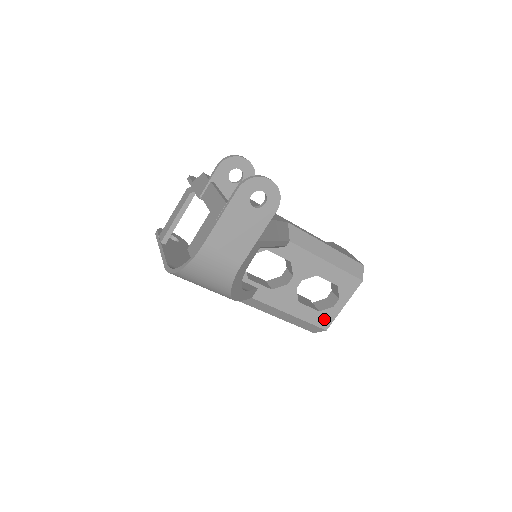
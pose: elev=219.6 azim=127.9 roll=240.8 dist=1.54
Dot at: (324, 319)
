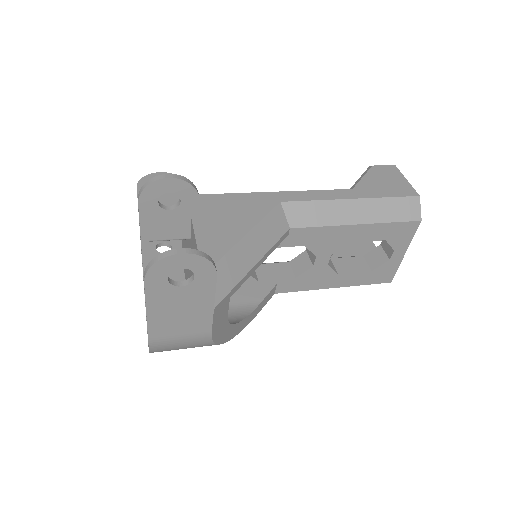
Dot at: (382, 275)
